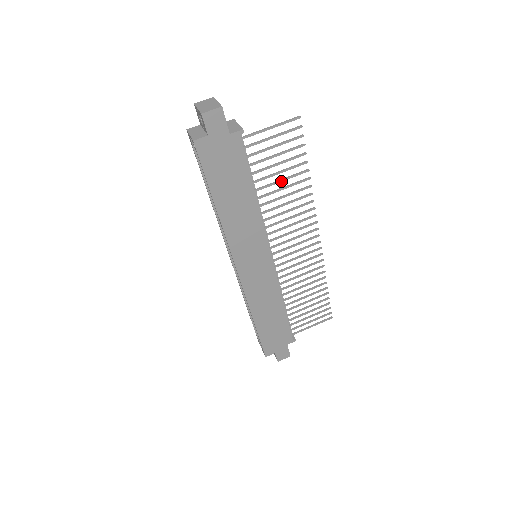
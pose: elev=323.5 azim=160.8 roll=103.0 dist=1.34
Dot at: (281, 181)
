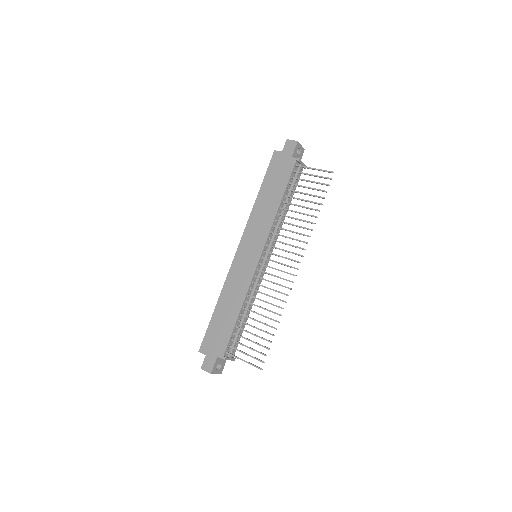
Dot at: (300, 206)
